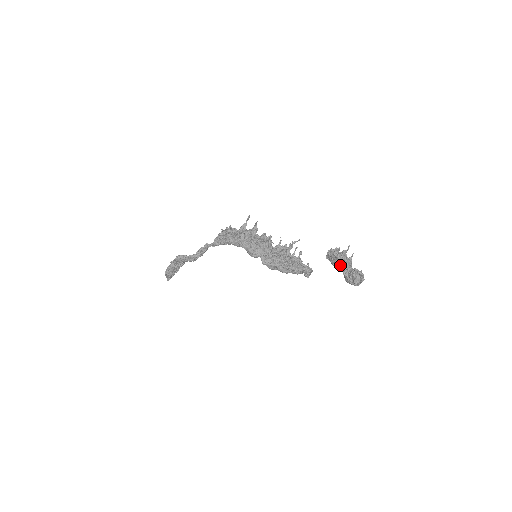
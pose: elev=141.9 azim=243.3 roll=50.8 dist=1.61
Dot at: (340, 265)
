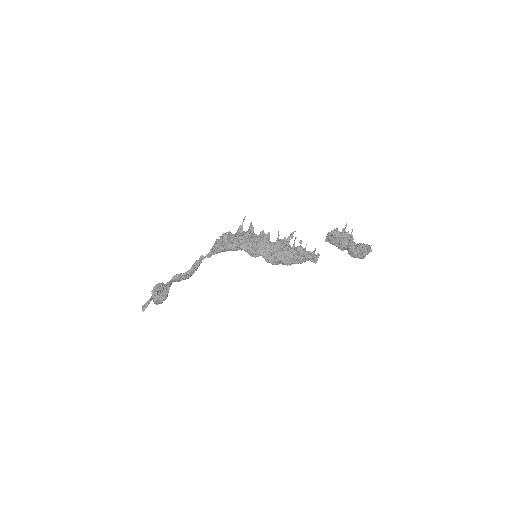
Dot at: (344, 243)
